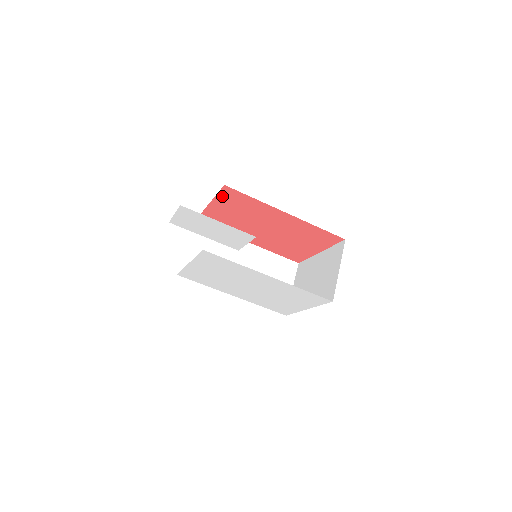
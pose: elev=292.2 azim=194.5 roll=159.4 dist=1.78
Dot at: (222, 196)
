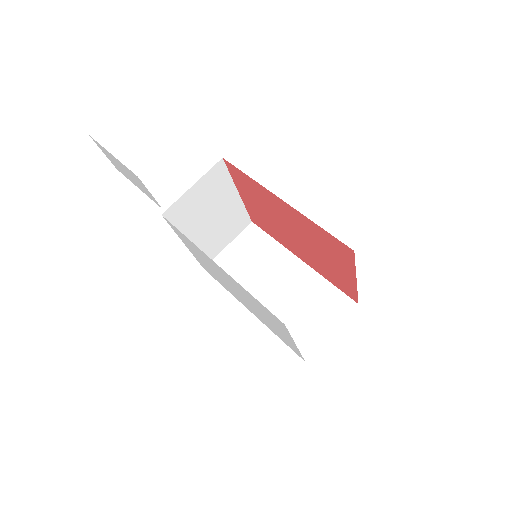
Dot at: (235, 177)
